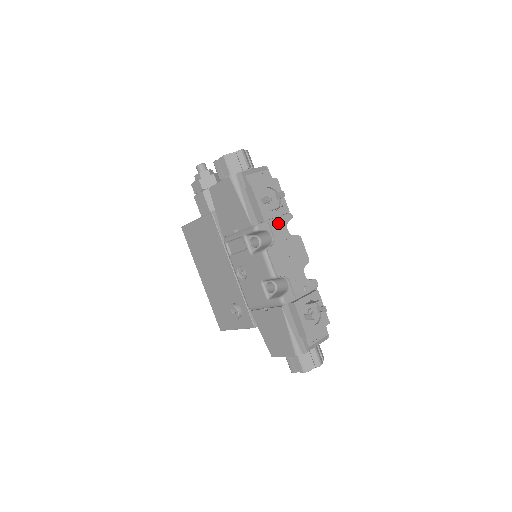
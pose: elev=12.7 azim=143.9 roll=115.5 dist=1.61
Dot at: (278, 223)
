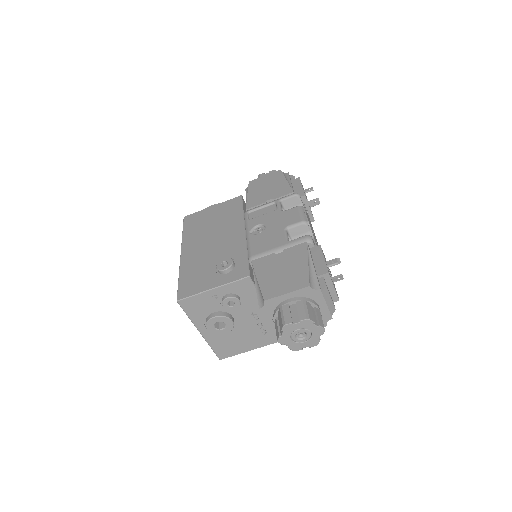
Dot at: (308, 213)
